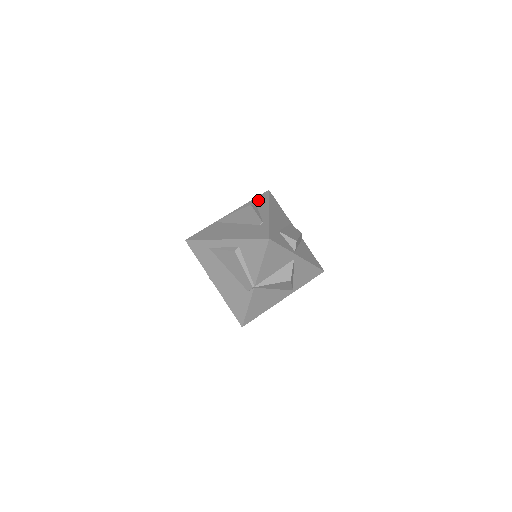
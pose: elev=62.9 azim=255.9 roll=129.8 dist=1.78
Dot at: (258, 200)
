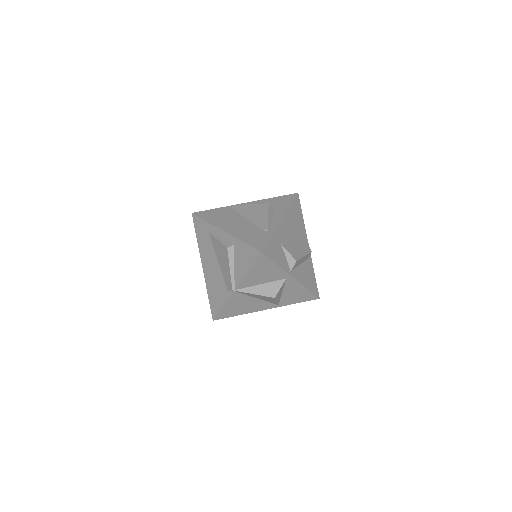
Dot at: (281, 200)
